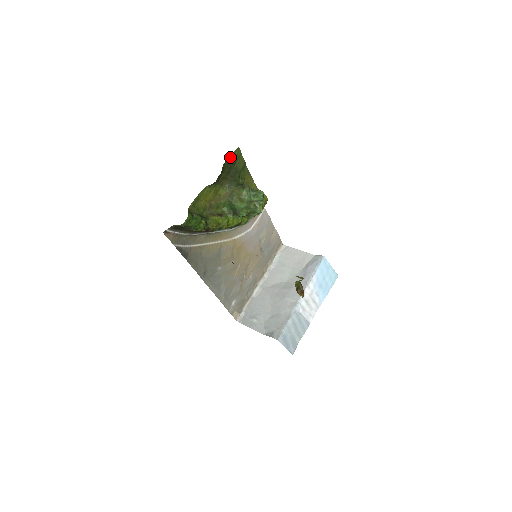
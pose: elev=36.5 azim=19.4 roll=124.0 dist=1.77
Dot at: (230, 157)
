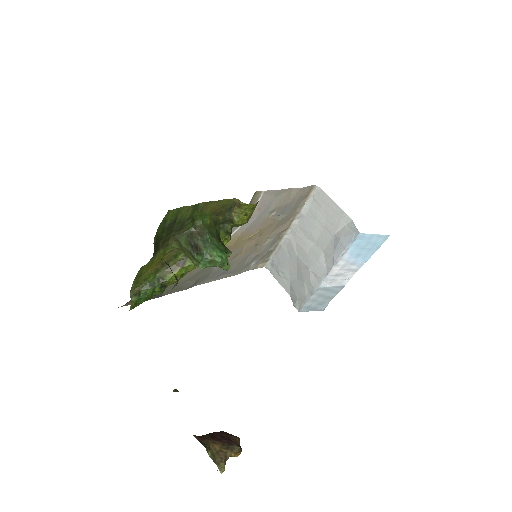
Dot at: (161, 225)
